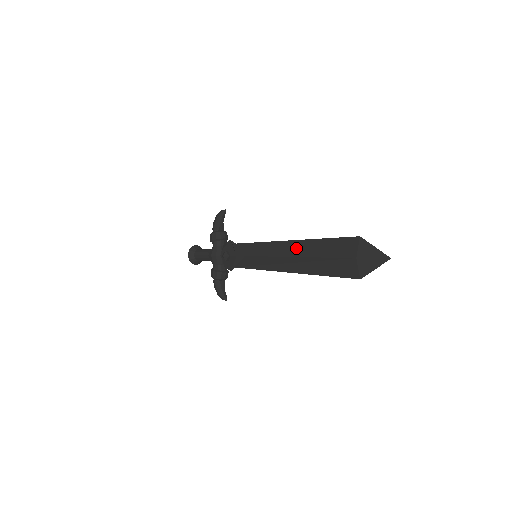
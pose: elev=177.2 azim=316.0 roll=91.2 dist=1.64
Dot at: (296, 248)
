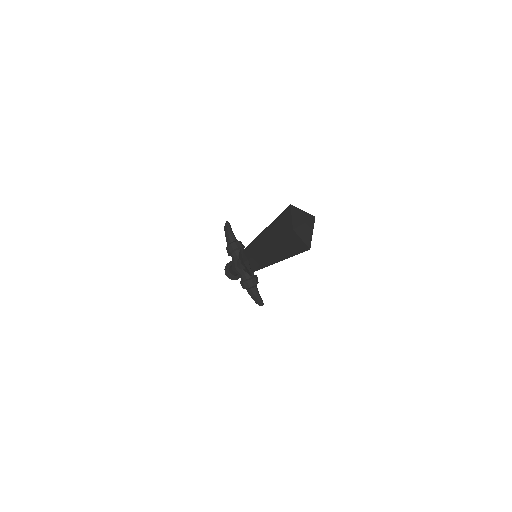
Dot at: (266, 237)
